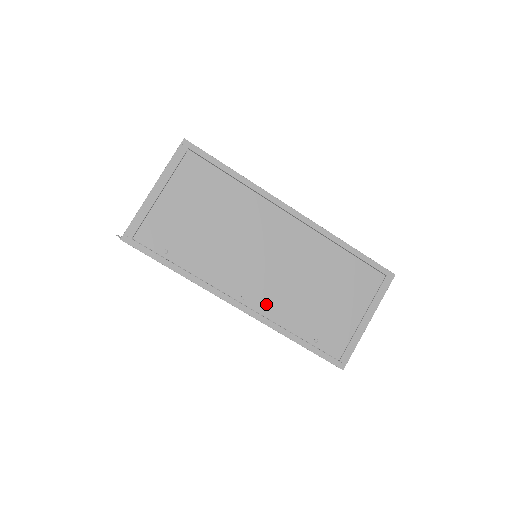
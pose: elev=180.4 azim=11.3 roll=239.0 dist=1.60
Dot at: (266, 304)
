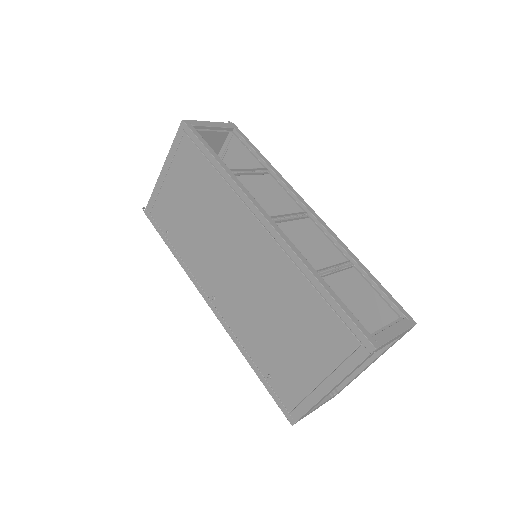
Dot at: (230, 314)
